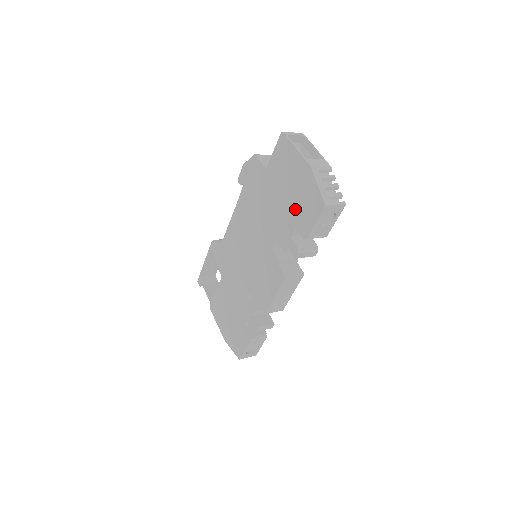
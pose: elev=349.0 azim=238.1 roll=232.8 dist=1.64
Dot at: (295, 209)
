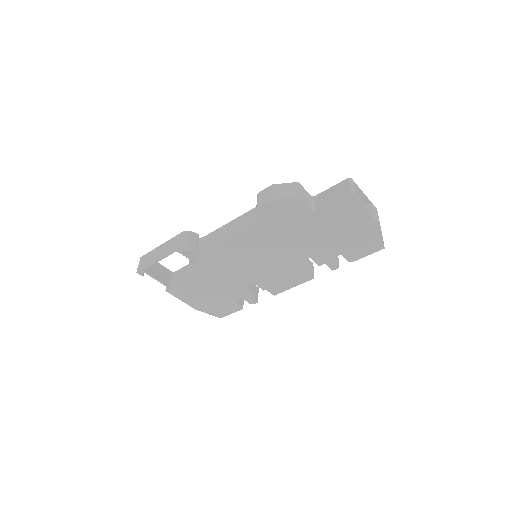
Dot at: (347, 245)
